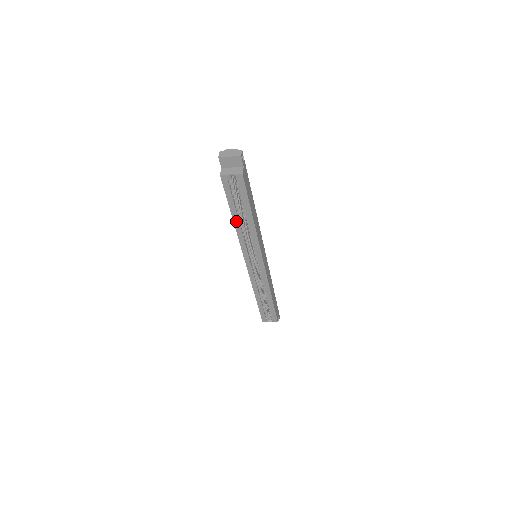
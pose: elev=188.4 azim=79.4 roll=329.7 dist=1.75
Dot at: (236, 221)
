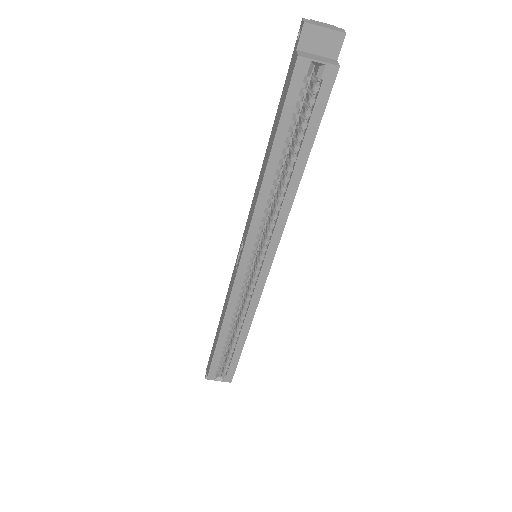
Dot at: (270, 171)
